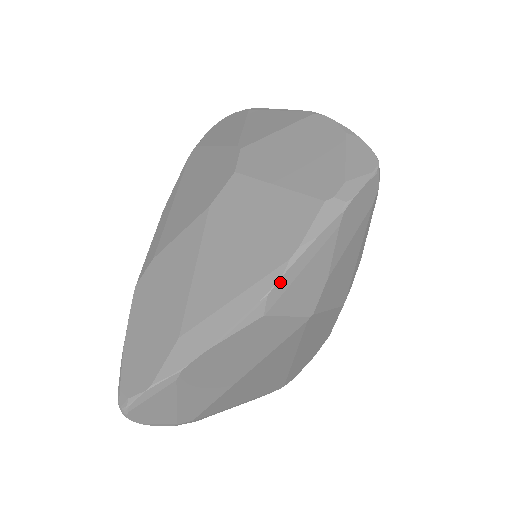
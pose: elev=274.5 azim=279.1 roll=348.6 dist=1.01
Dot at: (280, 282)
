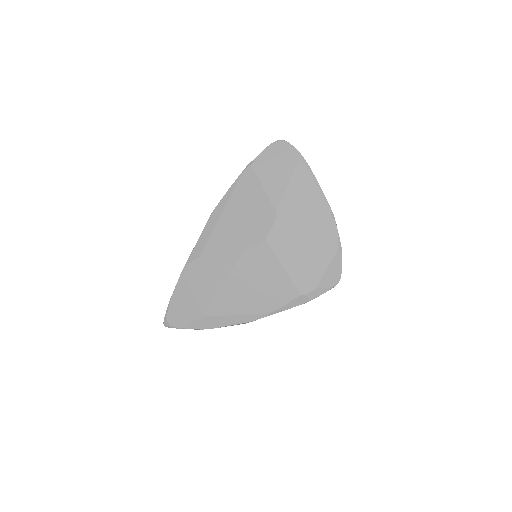
Dot at: occluded
